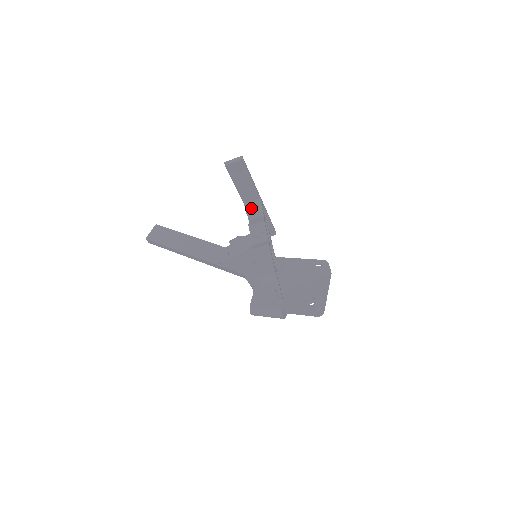
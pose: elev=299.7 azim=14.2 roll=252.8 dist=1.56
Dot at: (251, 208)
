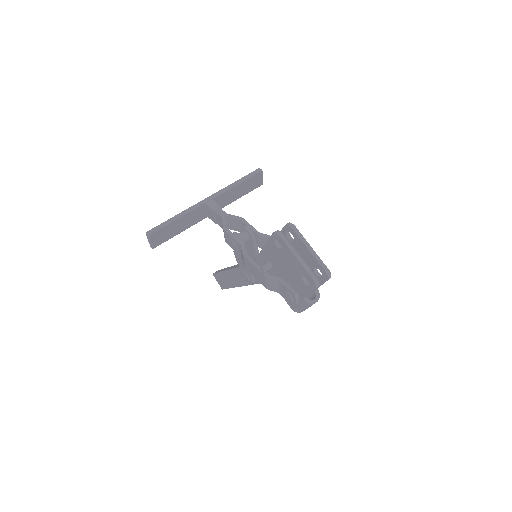
Dot at: (212, 218)
